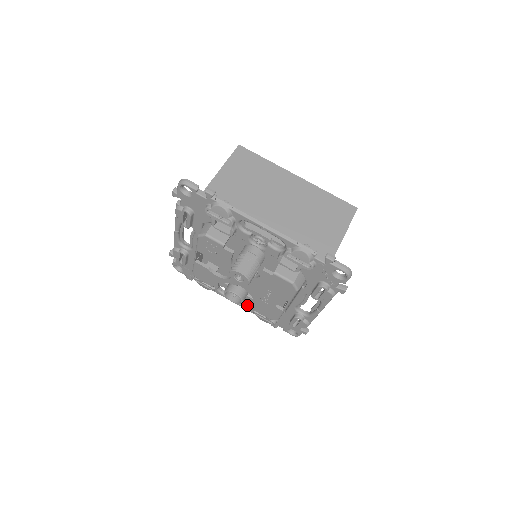
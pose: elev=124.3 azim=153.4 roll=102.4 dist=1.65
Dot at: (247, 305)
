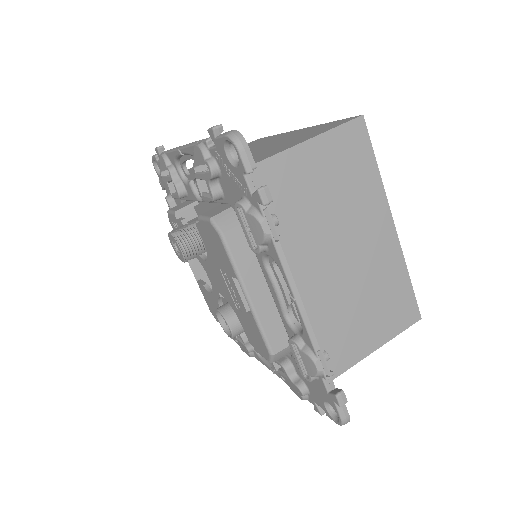
Dot at: occluded
